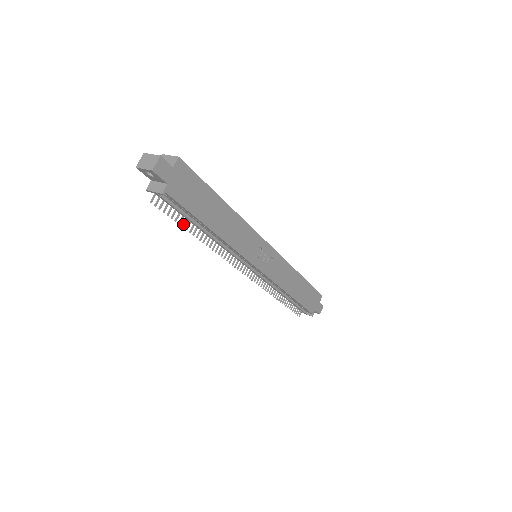
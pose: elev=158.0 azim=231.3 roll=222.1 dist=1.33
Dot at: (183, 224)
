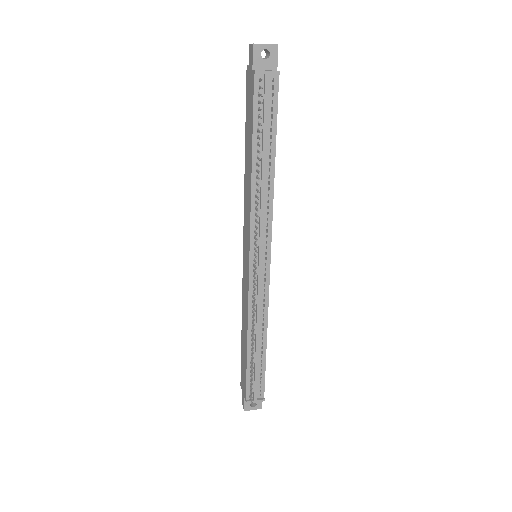
Dot at: occluded
